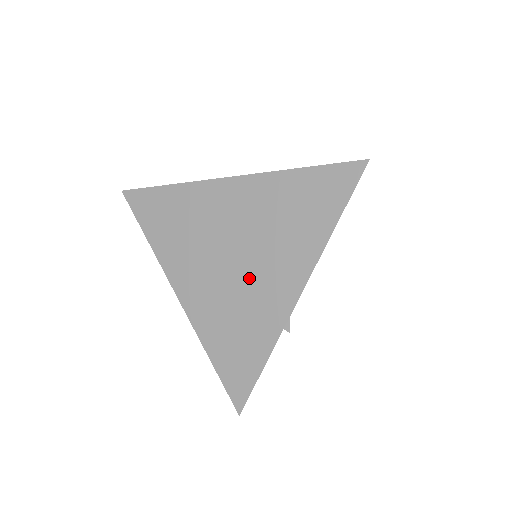
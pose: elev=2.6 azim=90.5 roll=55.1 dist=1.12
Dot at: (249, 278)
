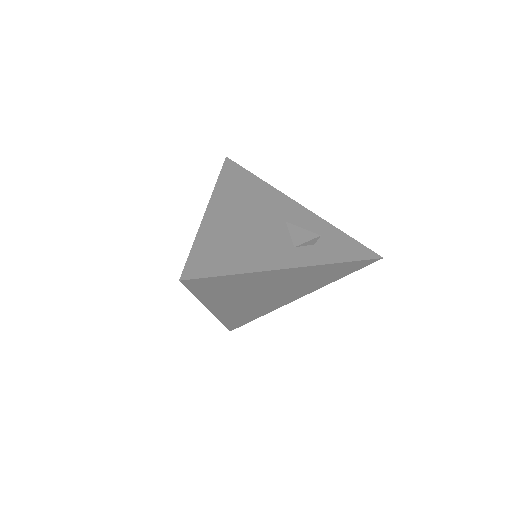
Dot at: (272, 299)
